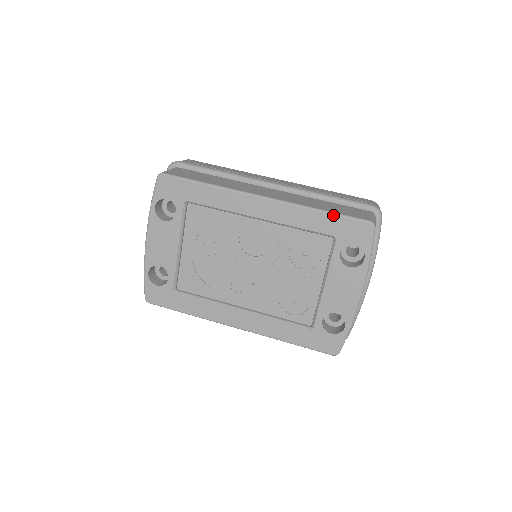
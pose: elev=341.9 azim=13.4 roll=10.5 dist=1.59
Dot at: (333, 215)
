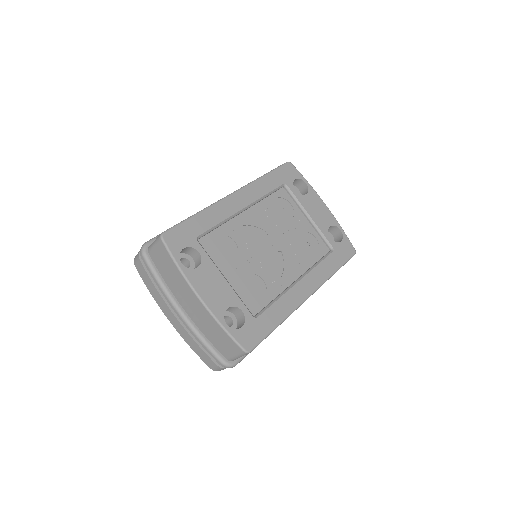
Dot at: (272, 172)
